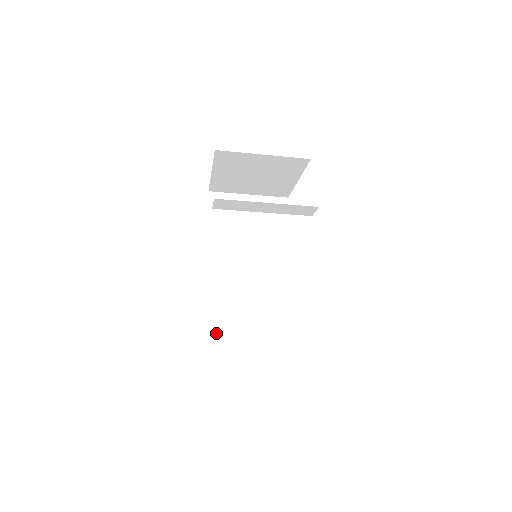
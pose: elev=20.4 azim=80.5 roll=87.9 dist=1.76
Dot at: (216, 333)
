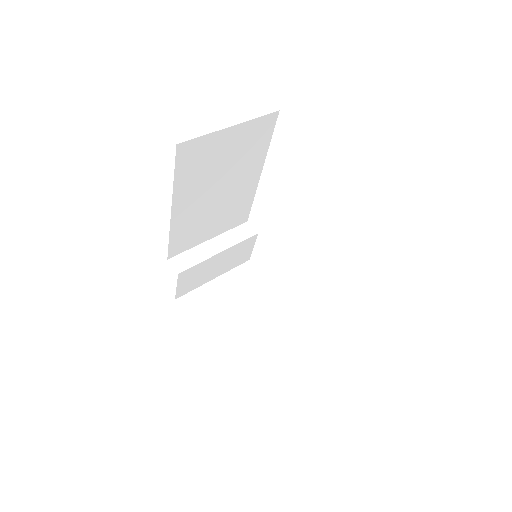
Dot at: (188, 285)
